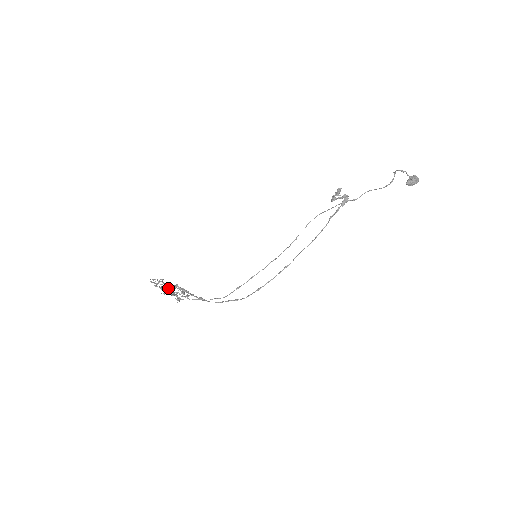
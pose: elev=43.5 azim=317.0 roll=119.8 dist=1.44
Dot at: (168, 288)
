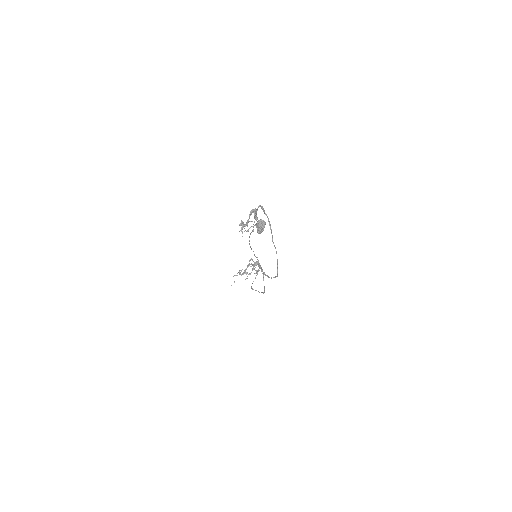
Dot at: (246, 273)
